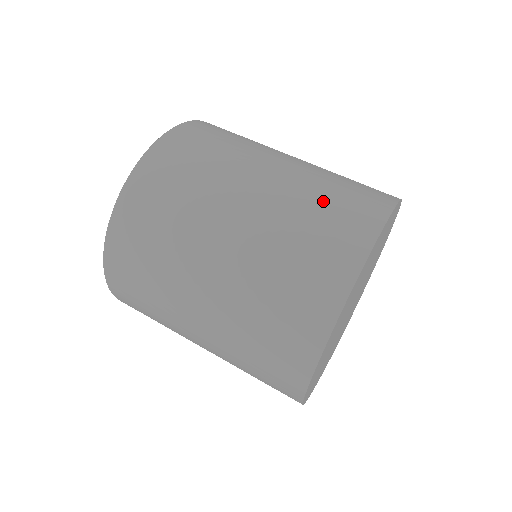
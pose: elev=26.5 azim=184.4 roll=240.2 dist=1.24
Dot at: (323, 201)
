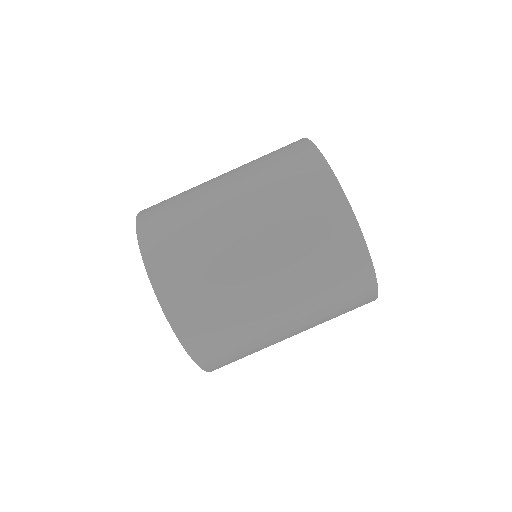
Dot at: (301, 226)
